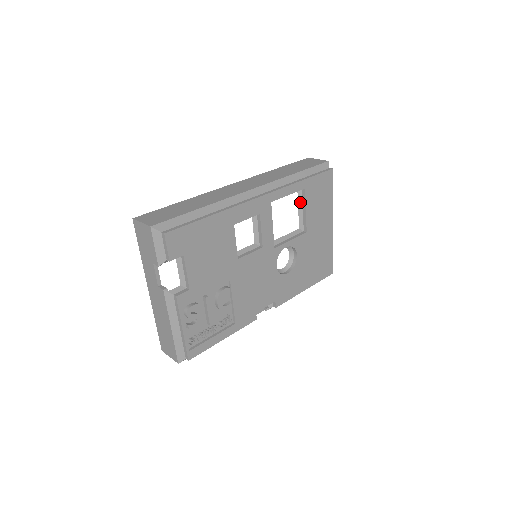
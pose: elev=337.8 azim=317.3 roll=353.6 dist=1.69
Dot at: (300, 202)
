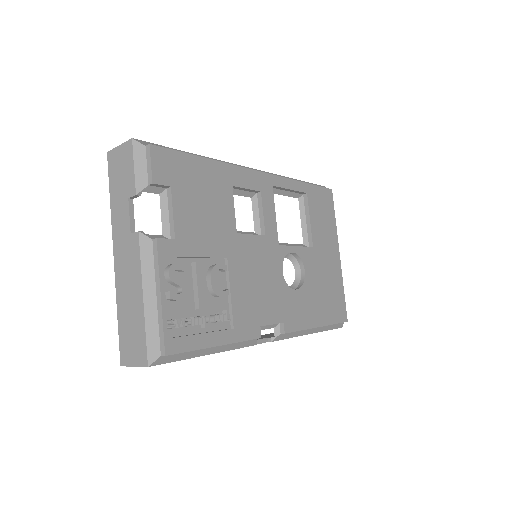
Dot at: (302, 211)
